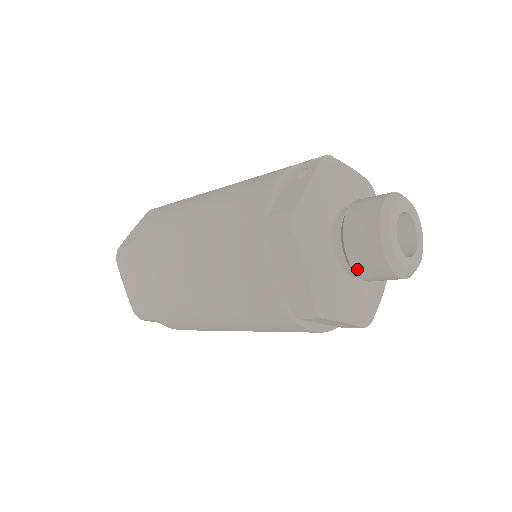
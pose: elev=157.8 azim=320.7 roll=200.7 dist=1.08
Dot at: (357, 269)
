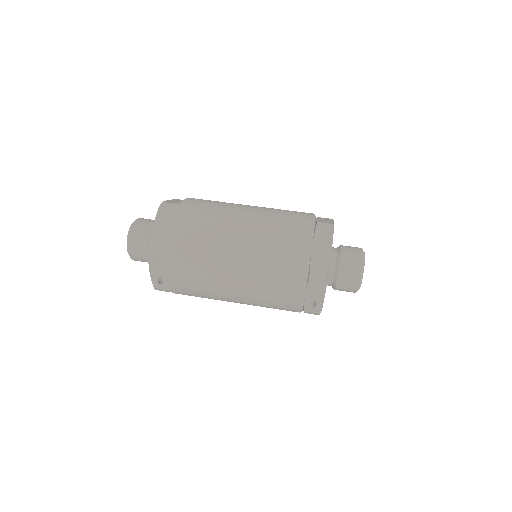
Dot at: (341, 272)
